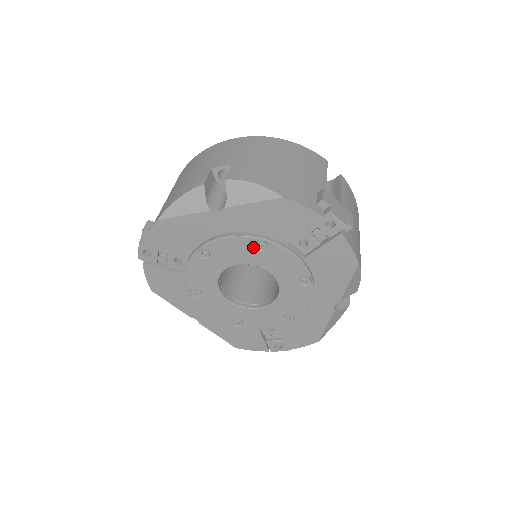
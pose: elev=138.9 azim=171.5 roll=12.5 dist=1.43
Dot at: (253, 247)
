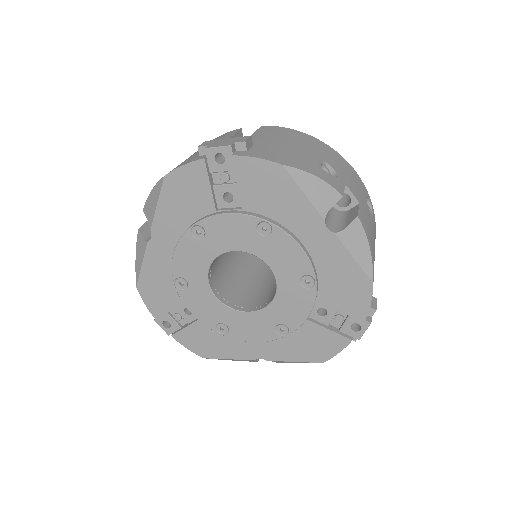
Dot at: (196, 240)
